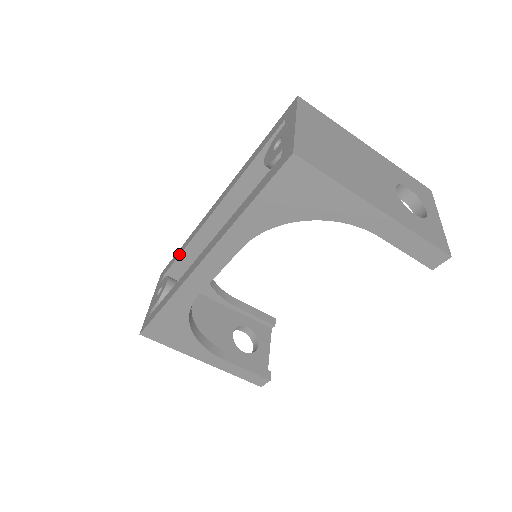
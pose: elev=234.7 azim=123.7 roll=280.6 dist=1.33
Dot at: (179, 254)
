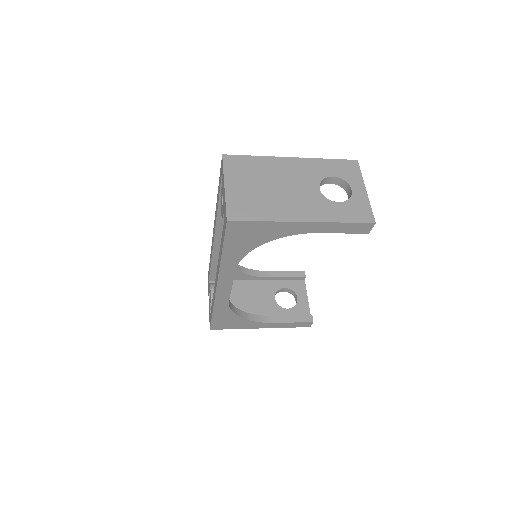
Dot at: (210, 266)
